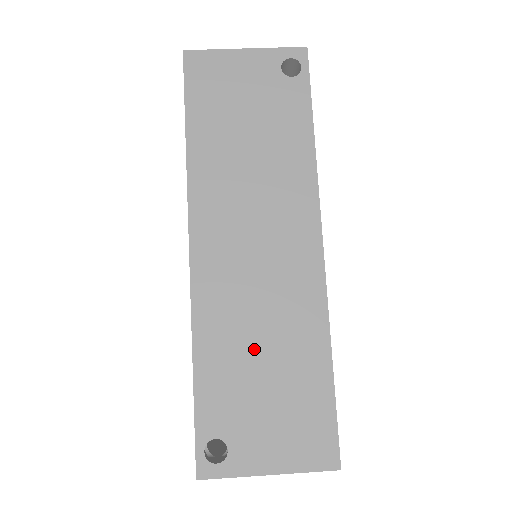
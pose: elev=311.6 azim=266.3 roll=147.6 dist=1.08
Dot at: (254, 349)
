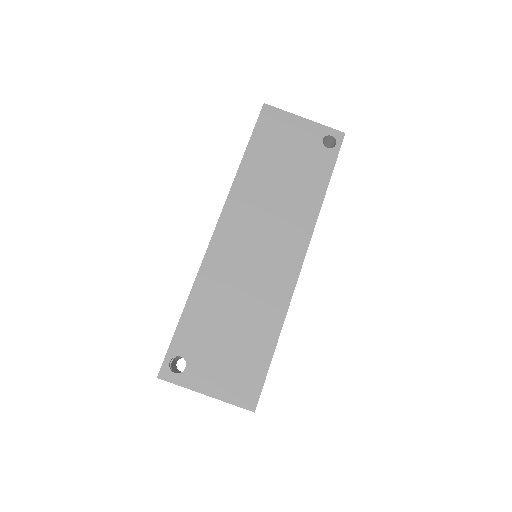
Dot at: (230, 310)
